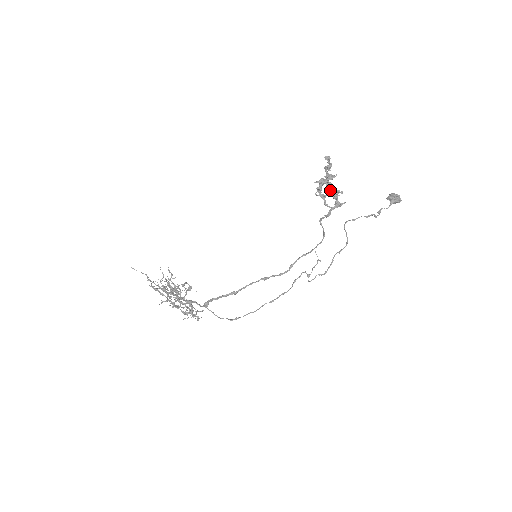
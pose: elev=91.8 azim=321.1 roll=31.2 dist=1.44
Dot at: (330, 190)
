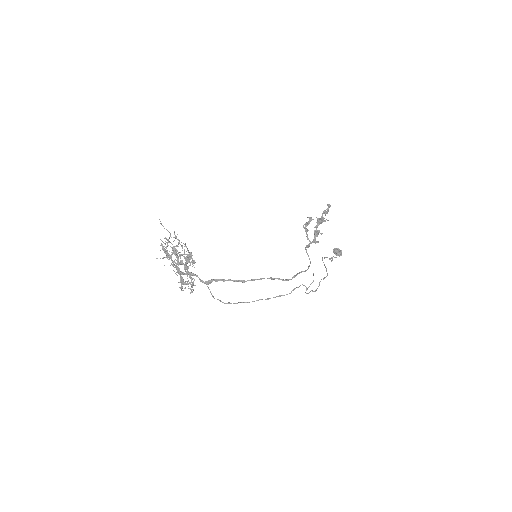
Dot at: (316, 228)
